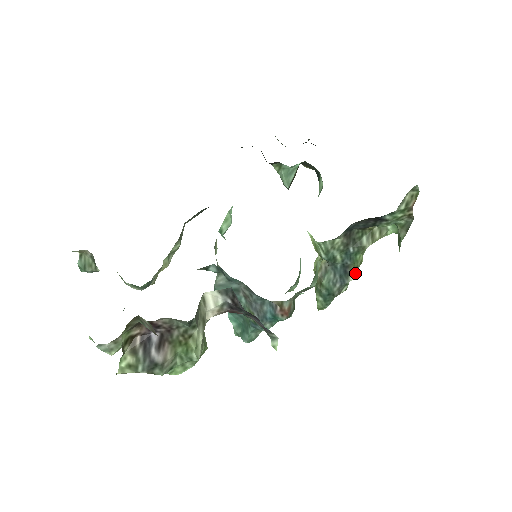
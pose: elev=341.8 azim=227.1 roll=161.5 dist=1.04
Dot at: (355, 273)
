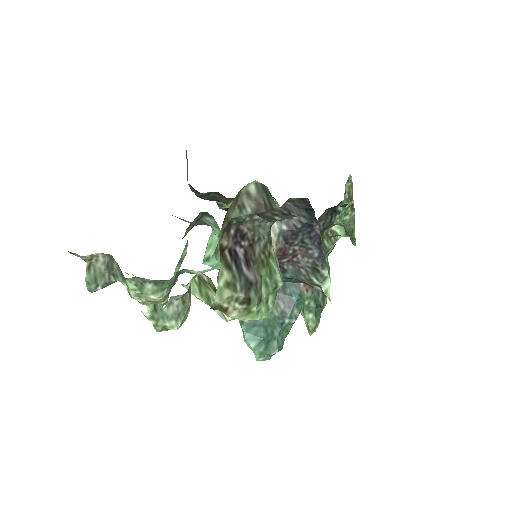
Dot at: (329, 279)
